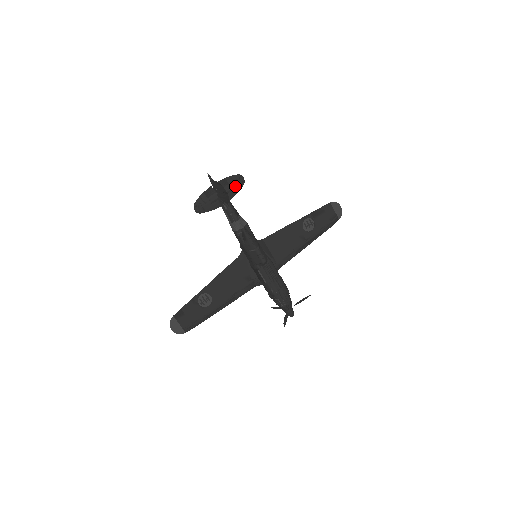
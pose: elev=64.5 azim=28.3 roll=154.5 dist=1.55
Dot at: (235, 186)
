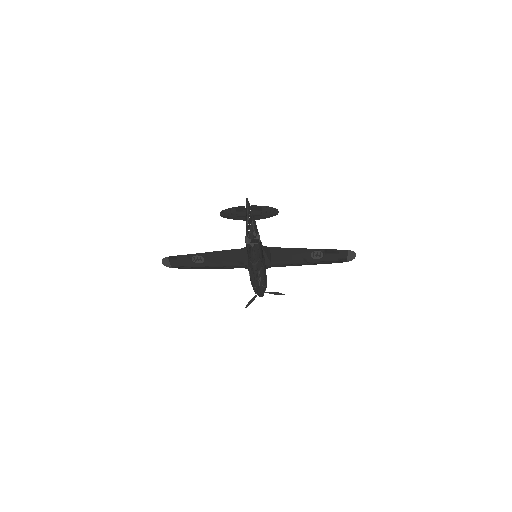
Dot at: (267, 214)
